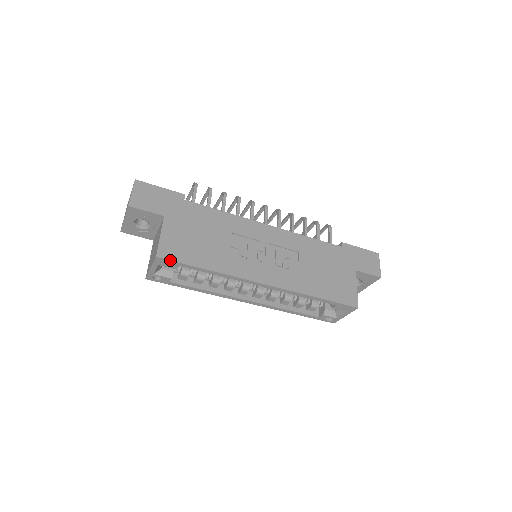
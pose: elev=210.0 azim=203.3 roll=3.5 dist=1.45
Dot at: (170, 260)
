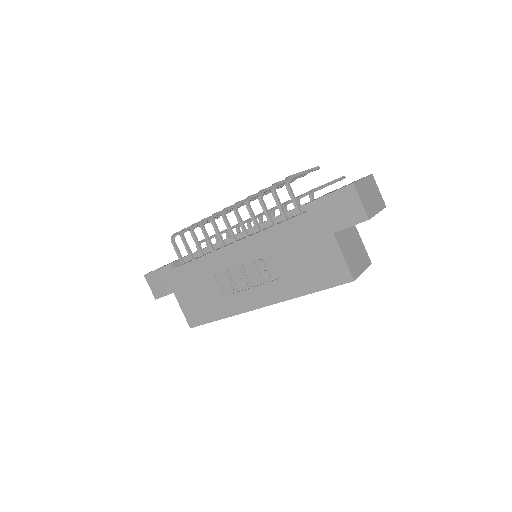
Dot at: occluded
